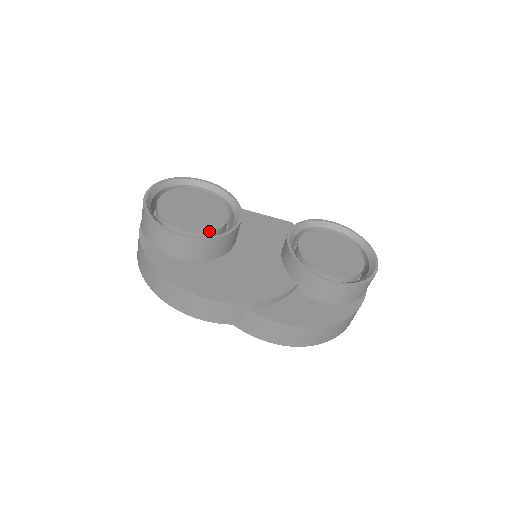
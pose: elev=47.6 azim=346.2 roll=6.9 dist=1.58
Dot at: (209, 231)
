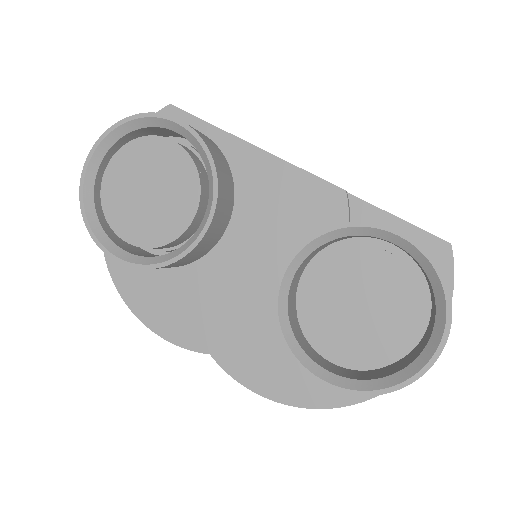
Dot at: (157, 245)
